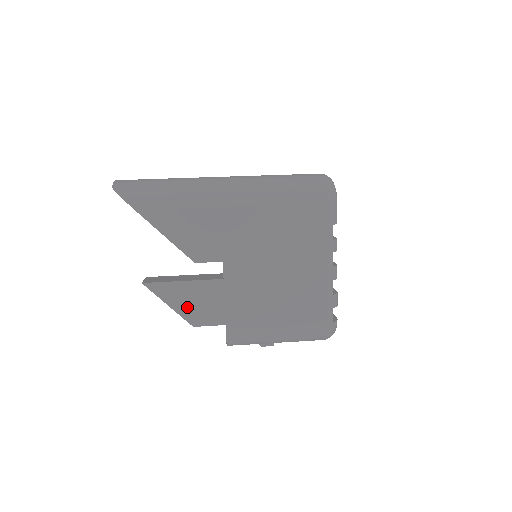
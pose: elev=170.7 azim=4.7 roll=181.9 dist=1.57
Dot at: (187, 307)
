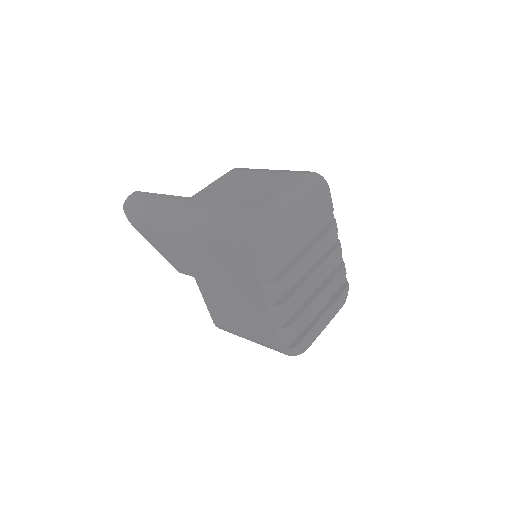
Dot at: occluded
